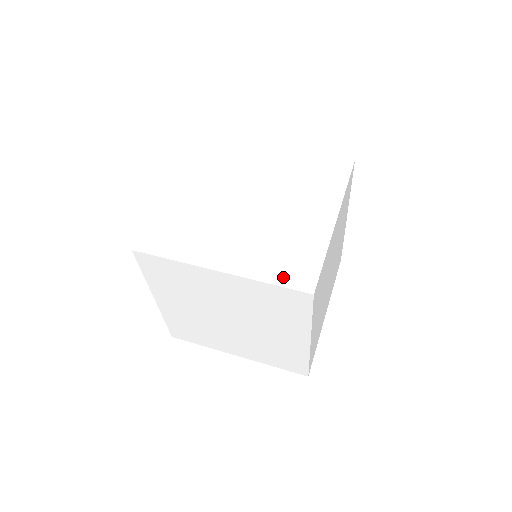
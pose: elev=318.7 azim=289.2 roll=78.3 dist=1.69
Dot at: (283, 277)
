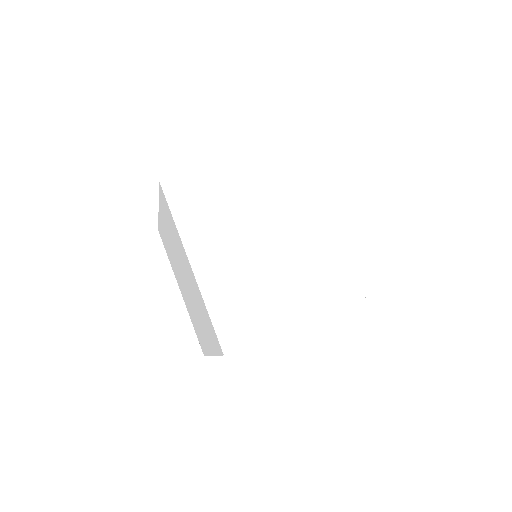
Dot at: (356, 291)
